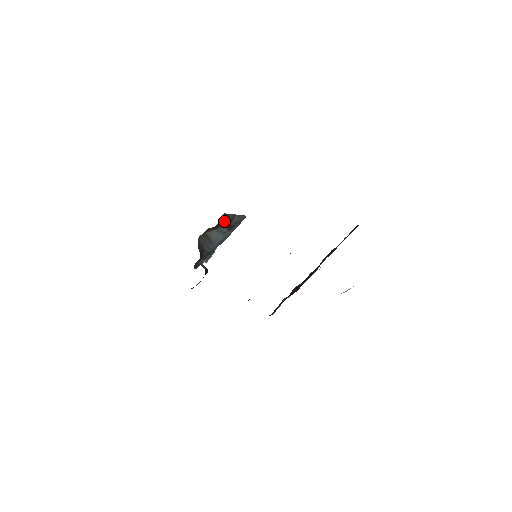
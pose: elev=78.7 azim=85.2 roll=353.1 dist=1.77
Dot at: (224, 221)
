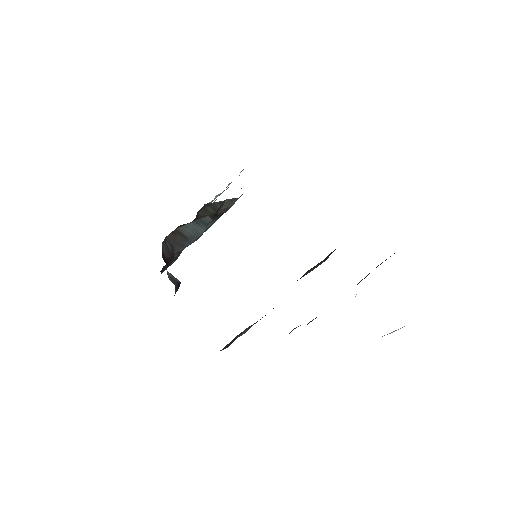
Dot at: (206, 212)
